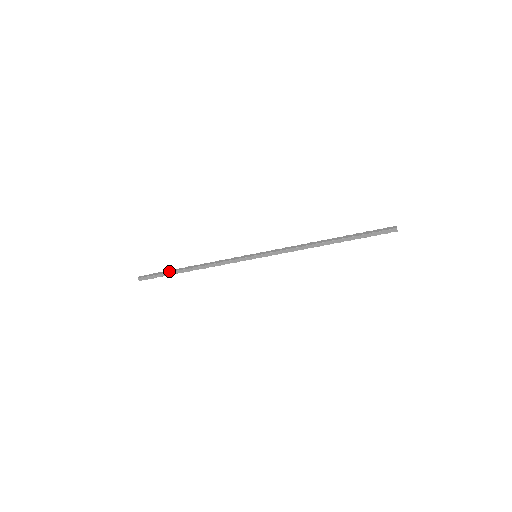
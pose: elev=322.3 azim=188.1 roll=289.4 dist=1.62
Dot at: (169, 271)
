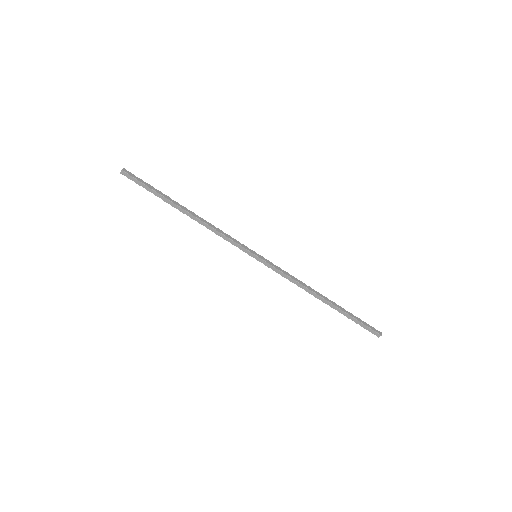
Dot at: (162, 193)
